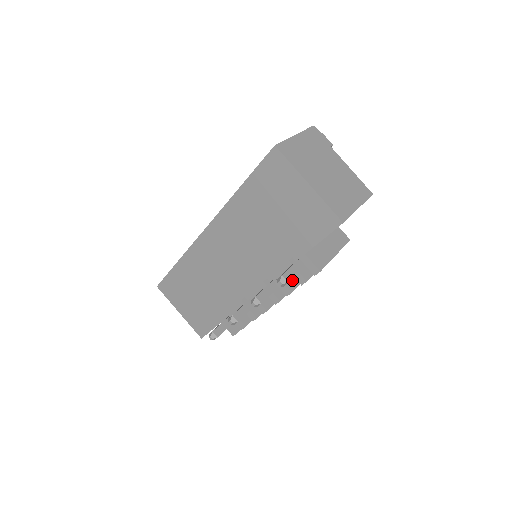
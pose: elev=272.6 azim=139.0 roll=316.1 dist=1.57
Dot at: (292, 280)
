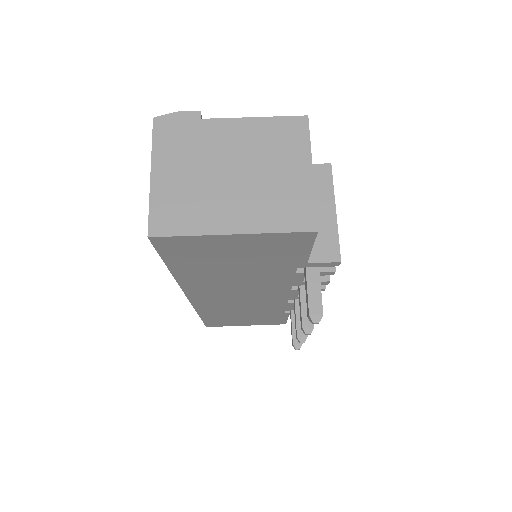
Dot at: occluded
